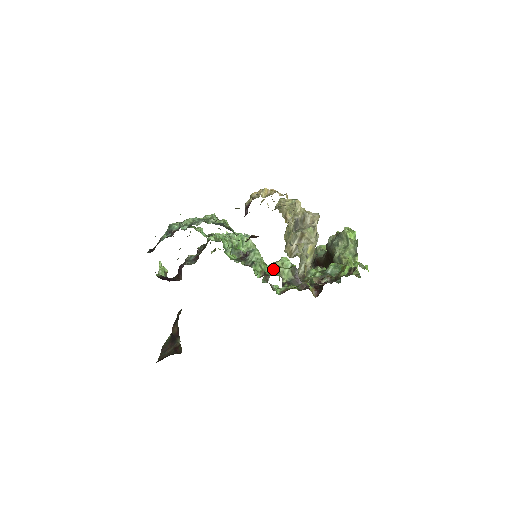
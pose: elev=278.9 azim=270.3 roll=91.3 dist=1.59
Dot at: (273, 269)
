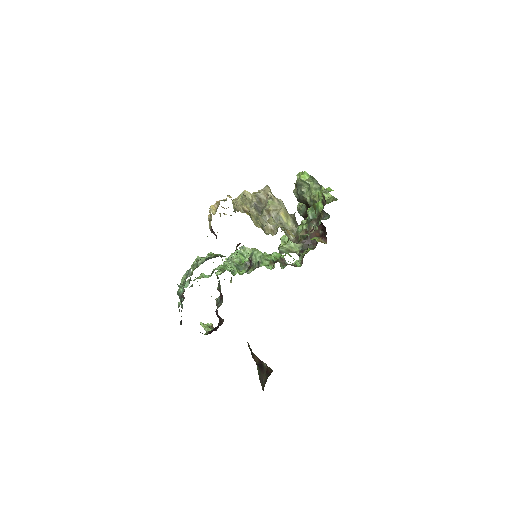
Dot at: (282, 252)
